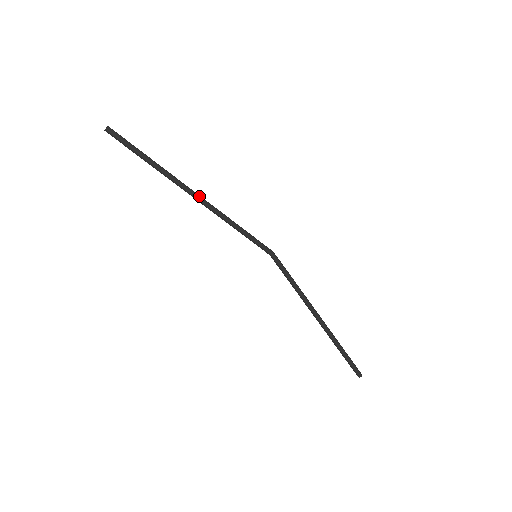
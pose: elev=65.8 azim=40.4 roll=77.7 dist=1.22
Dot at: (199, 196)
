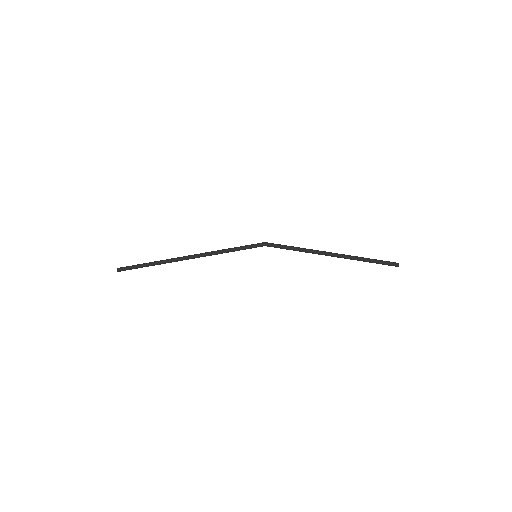
Dot at: (192, 256)
